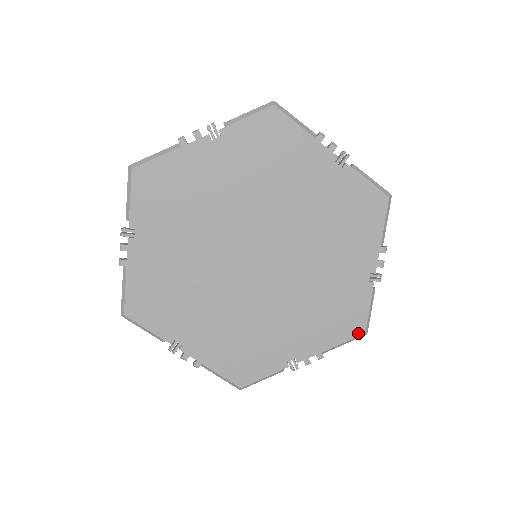
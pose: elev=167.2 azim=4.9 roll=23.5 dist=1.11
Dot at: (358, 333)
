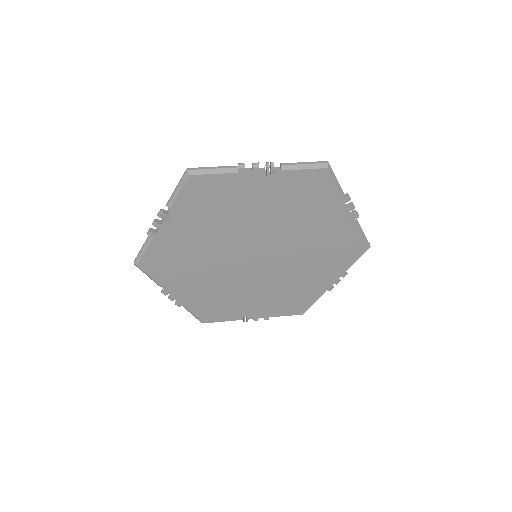
Dot at: (298, 313)
